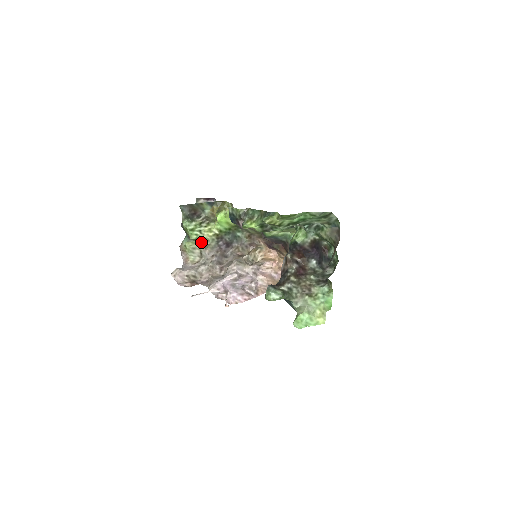
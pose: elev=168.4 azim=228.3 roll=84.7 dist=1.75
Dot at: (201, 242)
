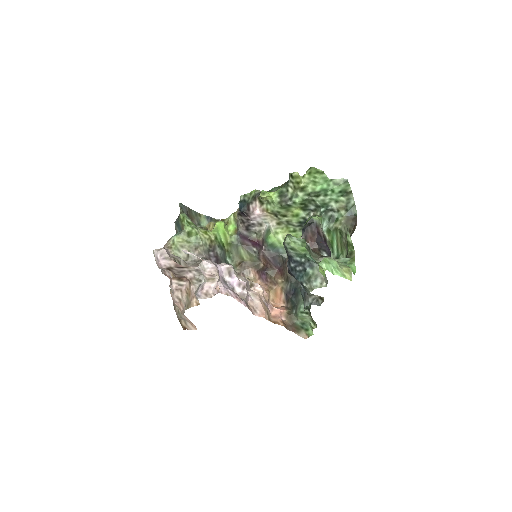
Dot at: (192, 242)
